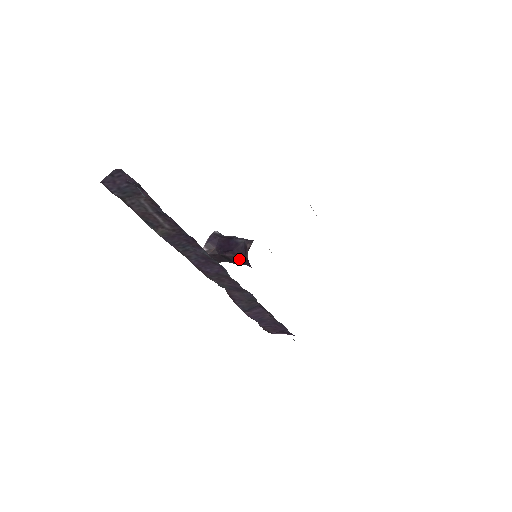
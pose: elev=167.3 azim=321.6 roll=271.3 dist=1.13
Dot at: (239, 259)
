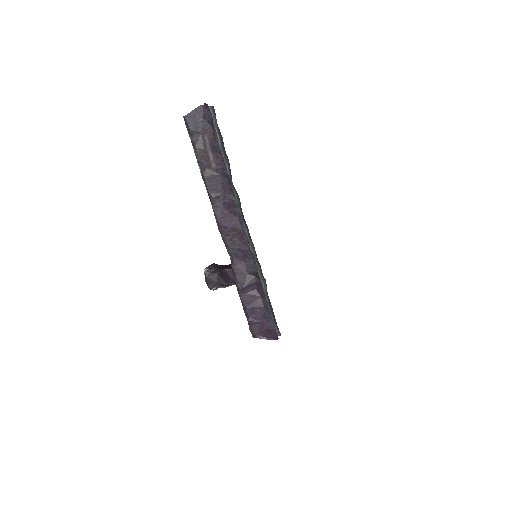
Dot at: occluded
